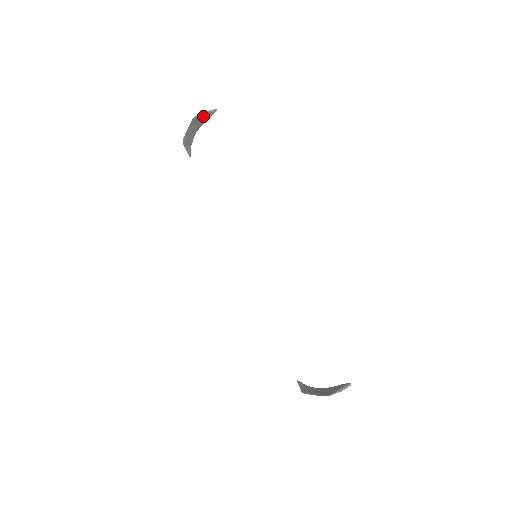
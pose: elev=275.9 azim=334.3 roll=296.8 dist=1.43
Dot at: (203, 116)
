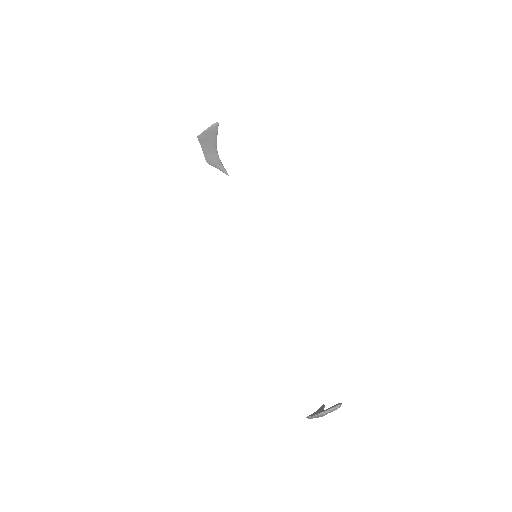
Dot at: (208, 133)
